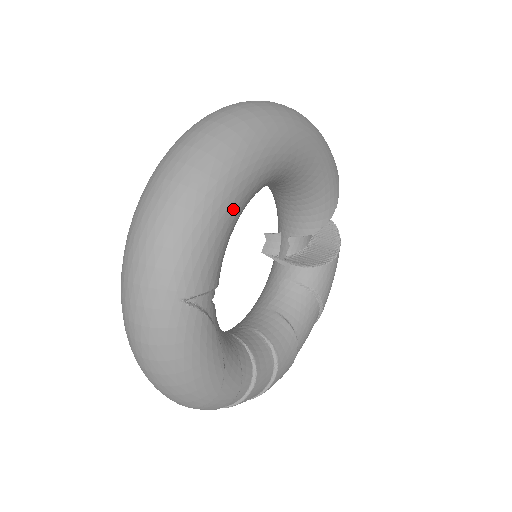
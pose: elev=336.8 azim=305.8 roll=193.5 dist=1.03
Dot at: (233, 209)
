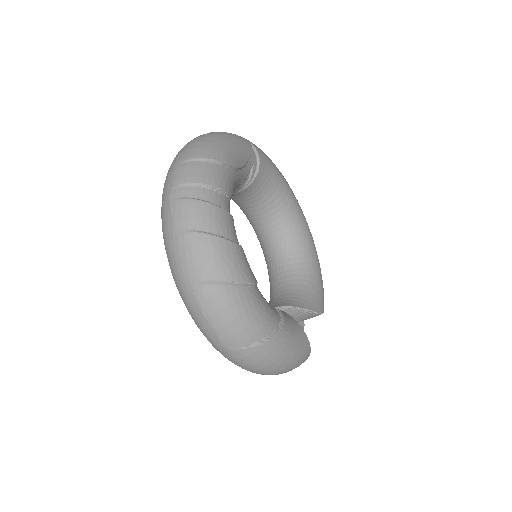
Dot at: (283, 181)
